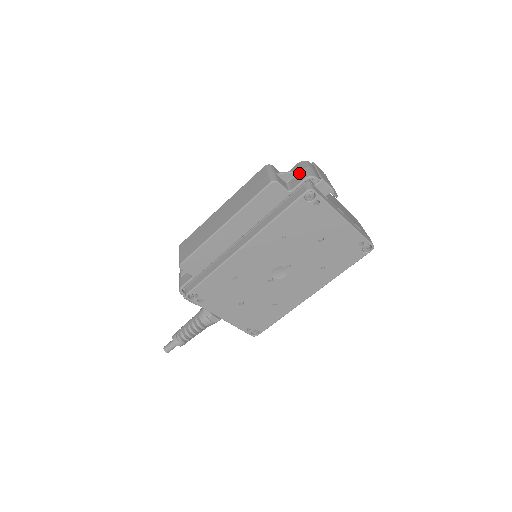
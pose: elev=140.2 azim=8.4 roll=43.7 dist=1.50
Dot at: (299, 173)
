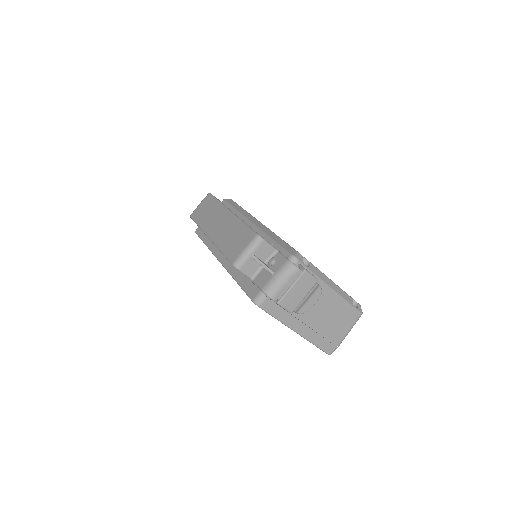
Dot at: (270, 275)
